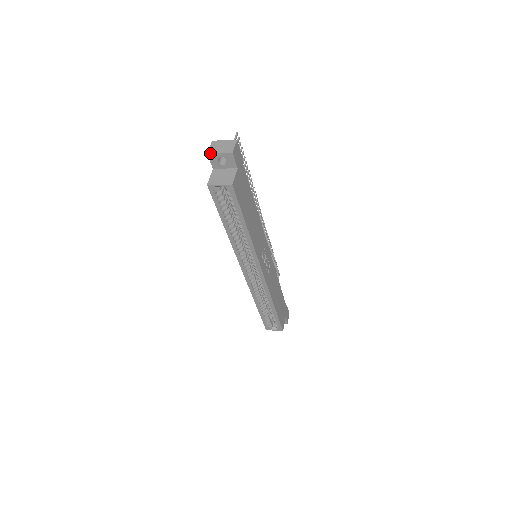
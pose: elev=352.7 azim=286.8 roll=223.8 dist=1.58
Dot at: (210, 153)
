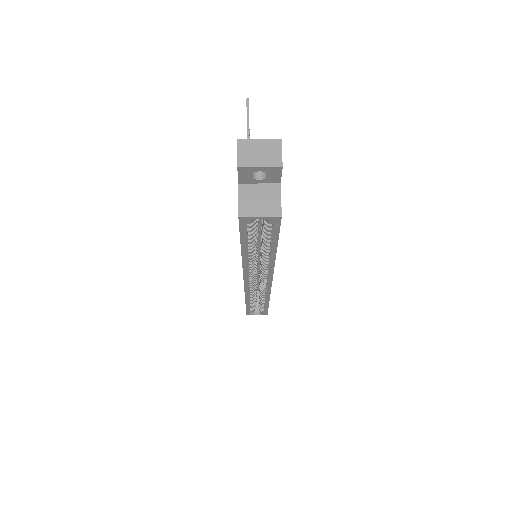
Dot at: (242, 167)
